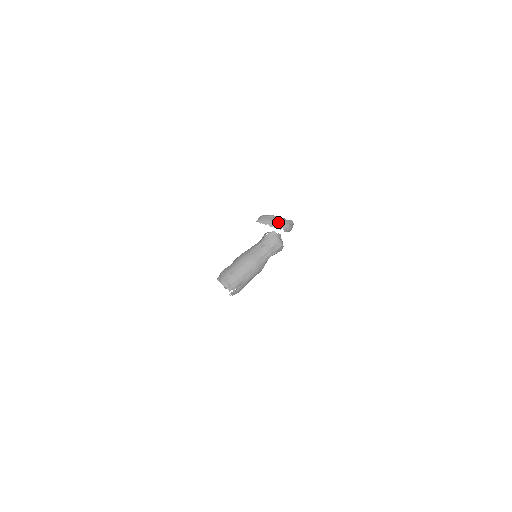
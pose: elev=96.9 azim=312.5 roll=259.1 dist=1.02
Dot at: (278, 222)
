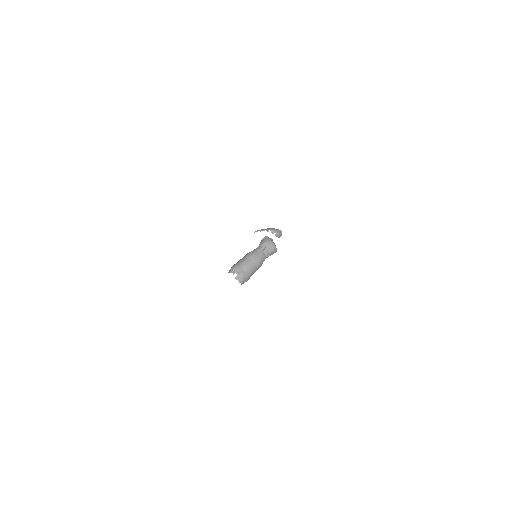
Dot at: (266, 229)
